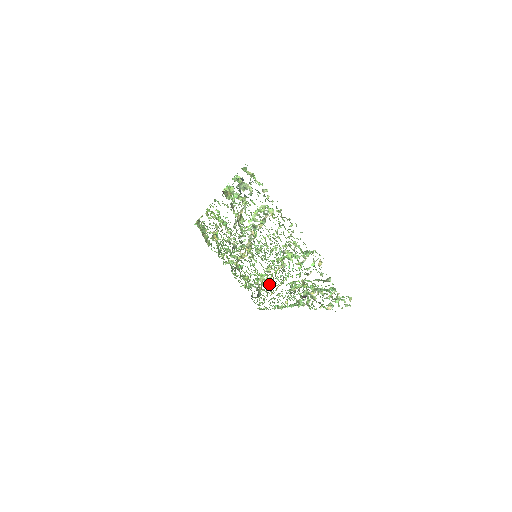
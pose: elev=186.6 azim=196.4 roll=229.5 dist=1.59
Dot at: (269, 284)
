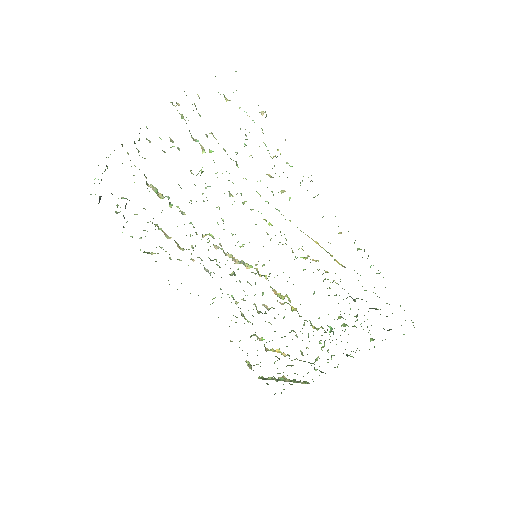
Dot at: occluded
